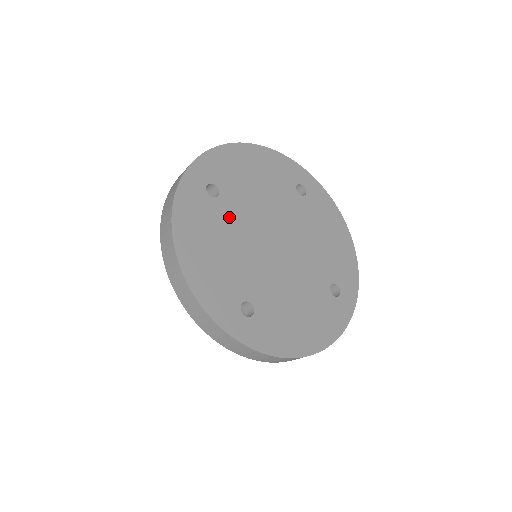
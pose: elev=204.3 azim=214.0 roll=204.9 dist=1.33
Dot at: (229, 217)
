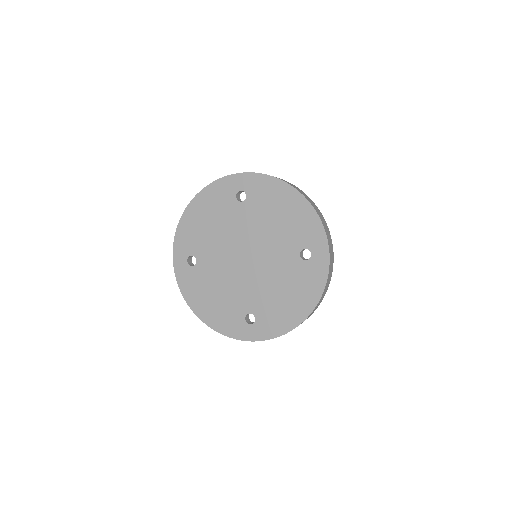
Dot at: (209, 269)
